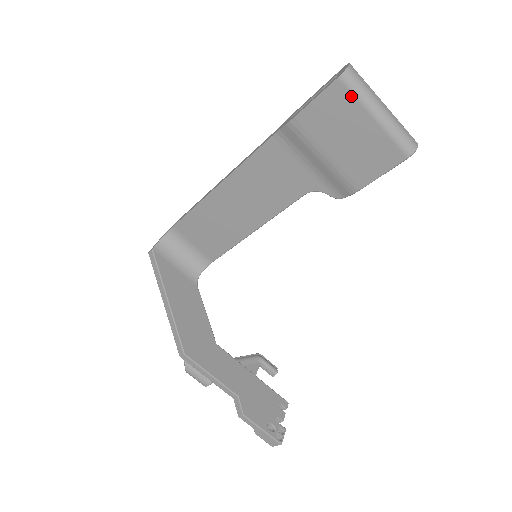
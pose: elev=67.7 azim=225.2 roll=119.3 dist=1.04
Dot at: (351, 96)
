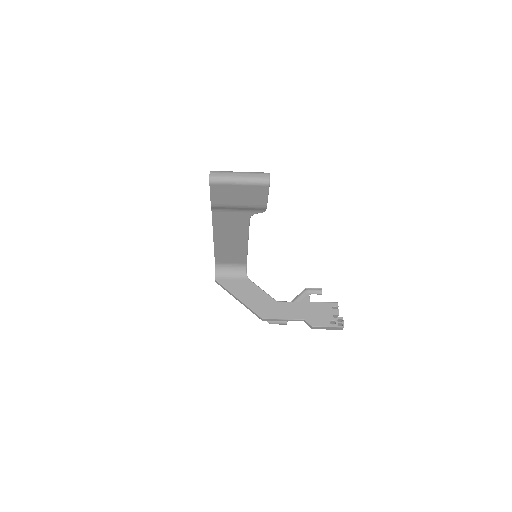
Dot at: (222, 185)
